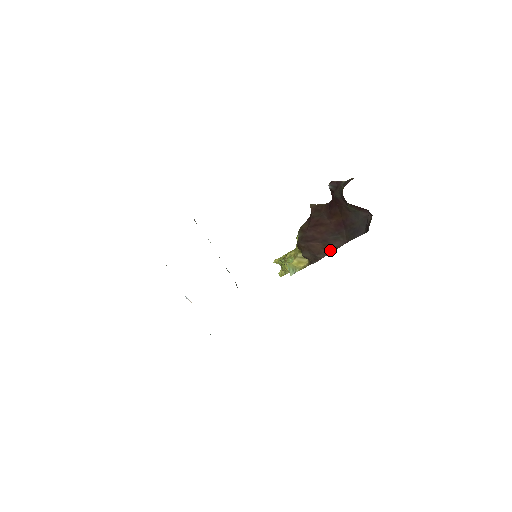
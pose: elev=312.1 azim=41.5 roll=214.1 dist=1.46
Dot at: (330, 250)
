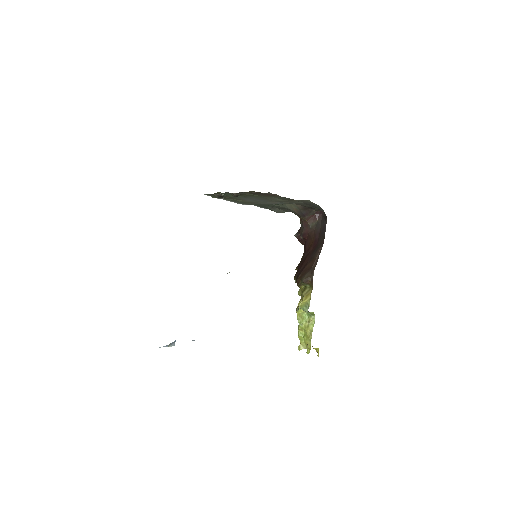
Dot at: (317, 257)
